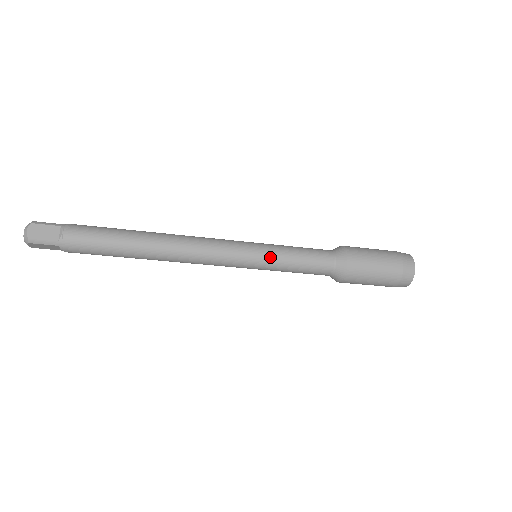
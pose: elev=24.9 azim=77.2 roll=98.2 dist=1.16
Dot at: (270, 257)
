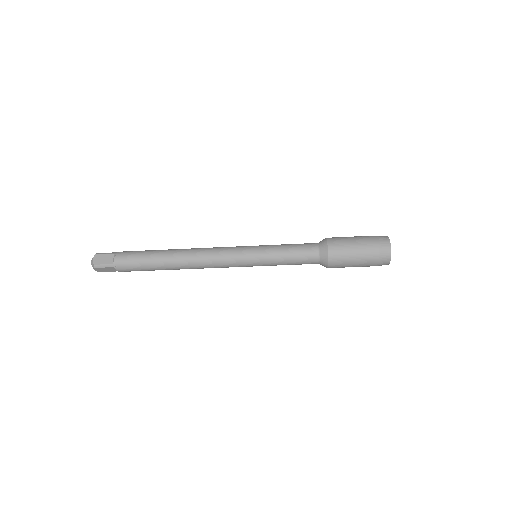
Dot at: (264, 254)
